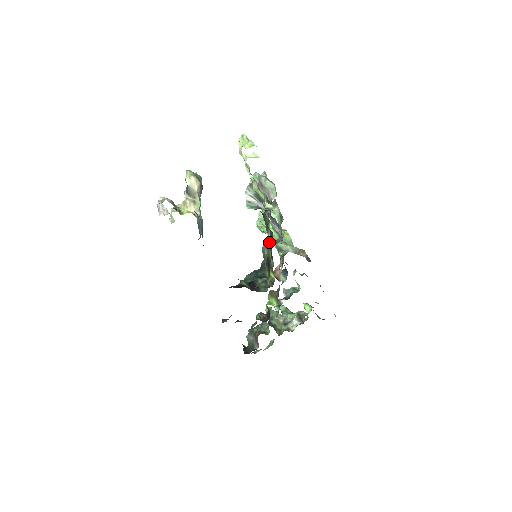
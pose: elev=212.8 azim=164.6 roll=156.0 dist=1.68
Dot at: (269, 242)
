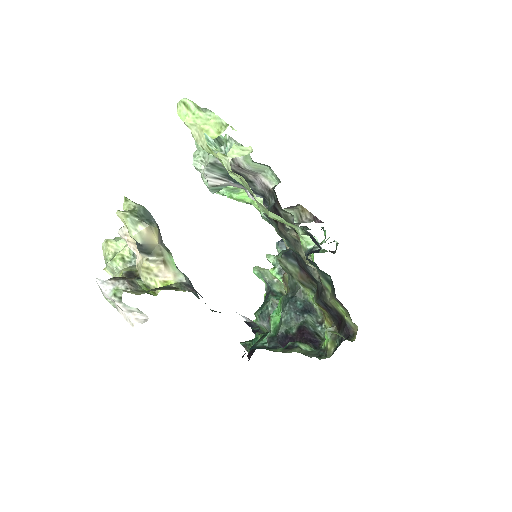
Dot at: (295, 258)
